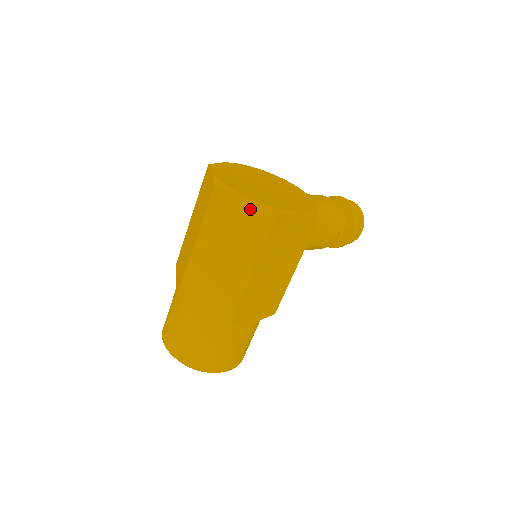
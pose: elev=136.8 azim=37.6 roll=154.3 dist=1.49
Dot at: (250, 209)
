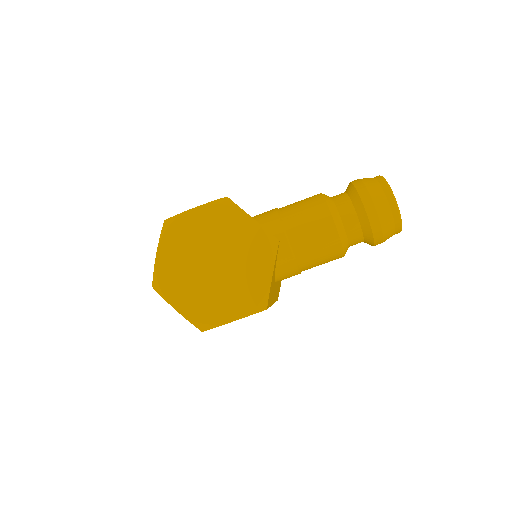
Dot at: occluded
